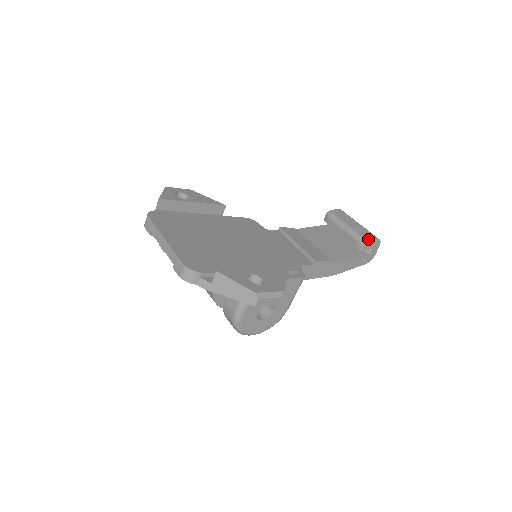
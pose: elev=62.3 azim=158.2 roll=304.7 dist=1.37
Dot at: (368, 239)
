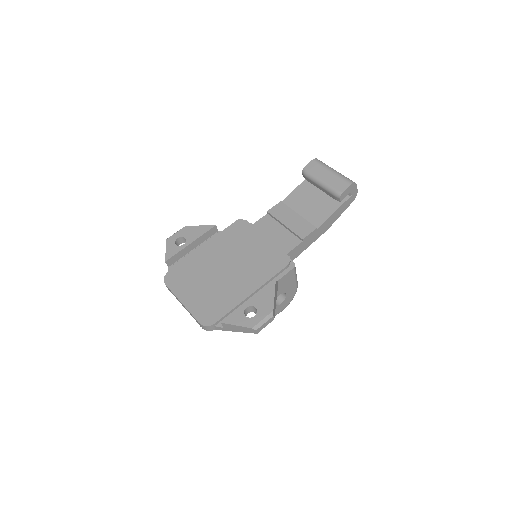
Dot at: (341, 191)
